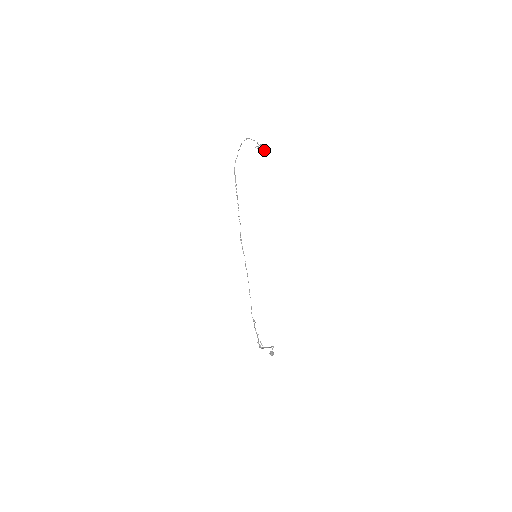
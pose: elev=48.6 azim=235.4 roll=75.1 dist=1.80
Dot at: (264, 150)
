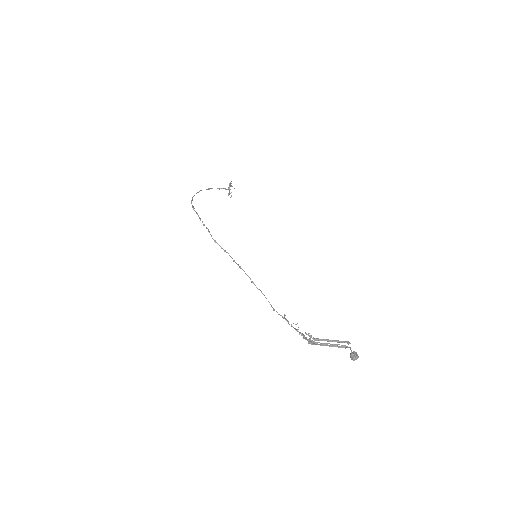
Dot at: occluded
